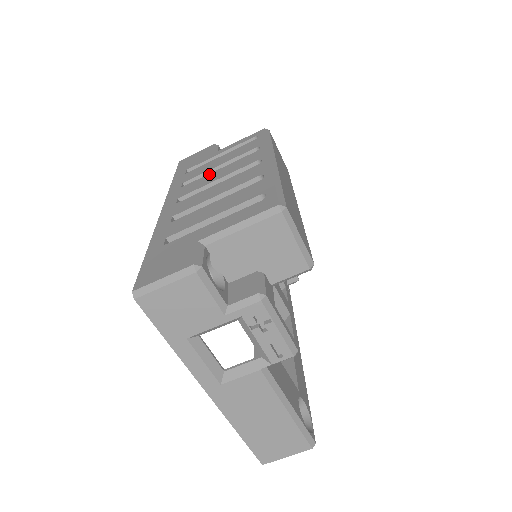
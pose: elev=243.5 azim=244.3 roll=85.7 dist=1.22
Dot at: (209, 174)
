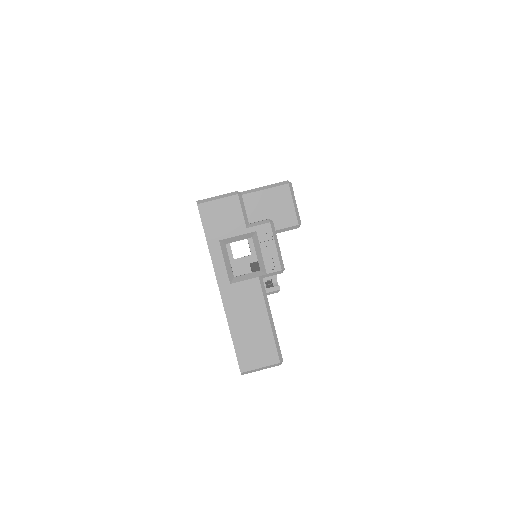
Dot at: occluded
